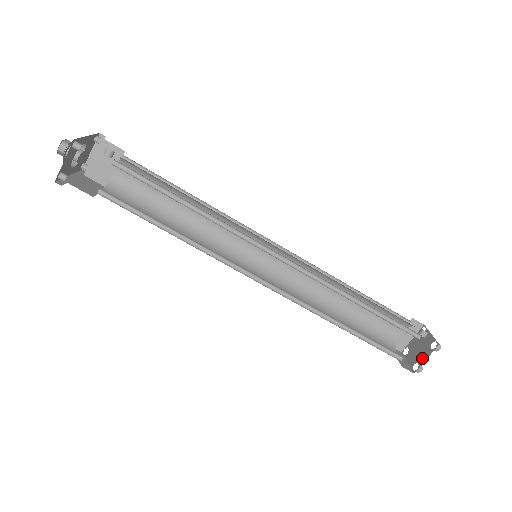
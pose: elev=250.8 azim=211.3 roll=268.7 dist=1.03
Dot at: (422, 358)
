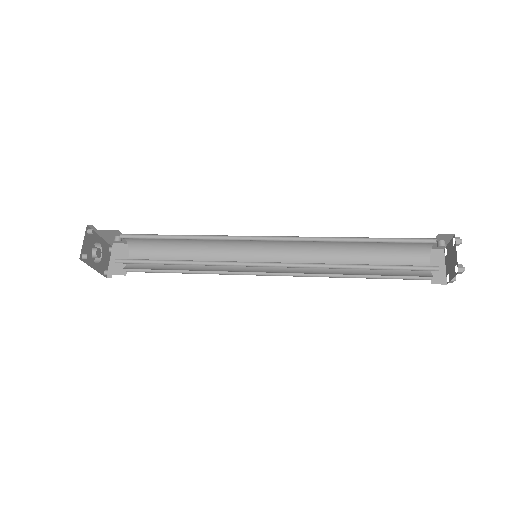
Dot at: (455, 258)
